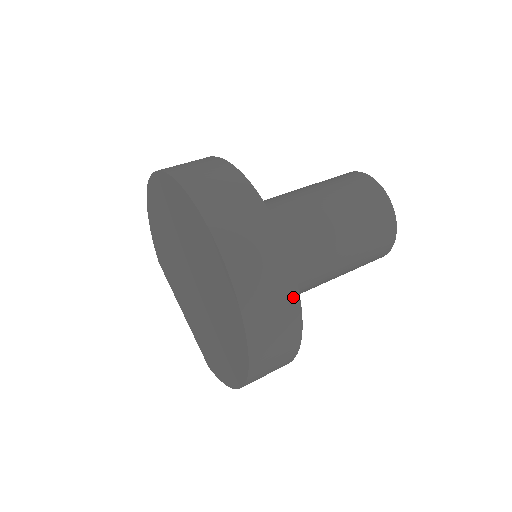
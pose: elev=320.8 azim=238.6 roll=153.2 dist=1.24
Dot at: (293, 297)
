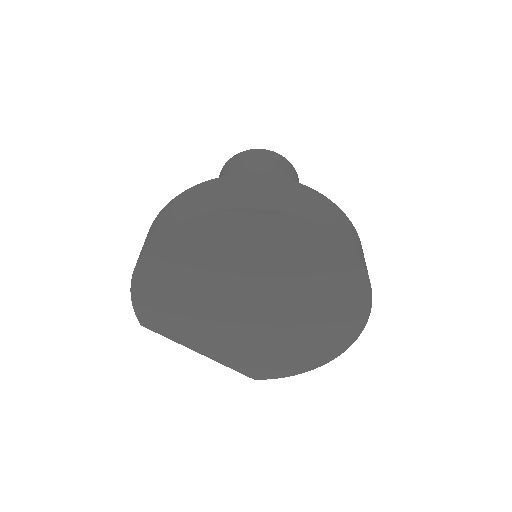
Dot at: occluded
